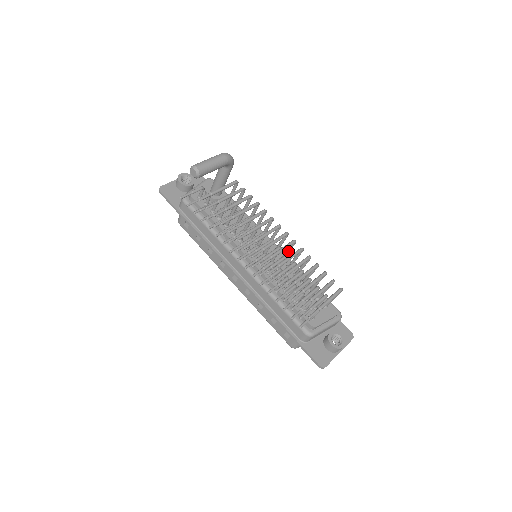
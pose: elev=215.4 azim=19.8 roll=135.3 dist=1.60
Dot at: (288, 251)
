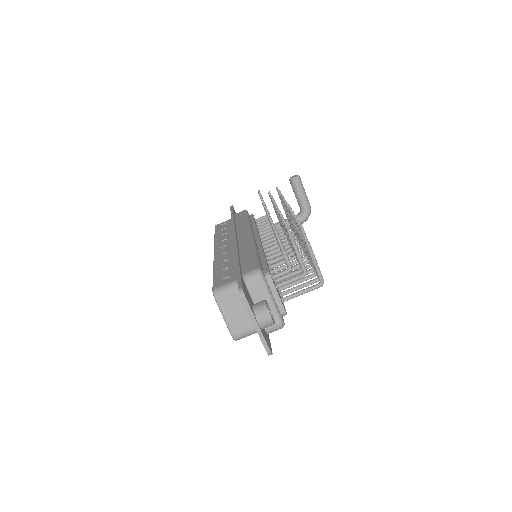
Dot at: occluded
